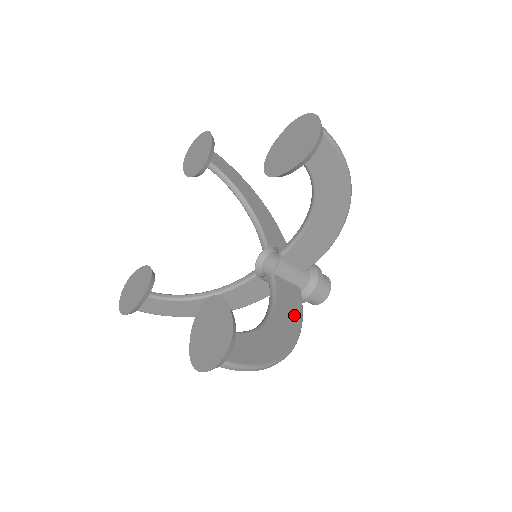
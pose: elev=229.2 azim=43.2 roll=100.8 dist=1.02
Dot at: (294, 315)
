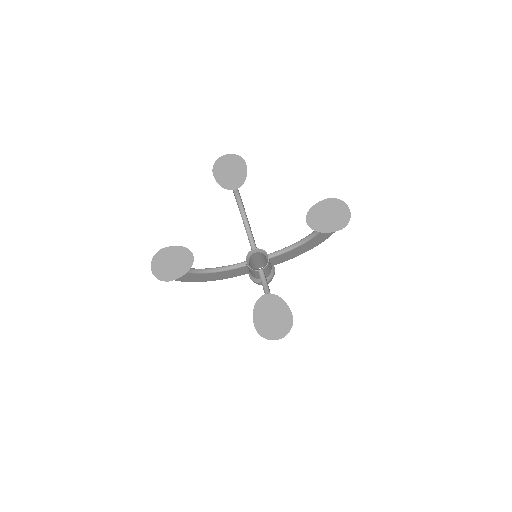
Dot at: occluded
